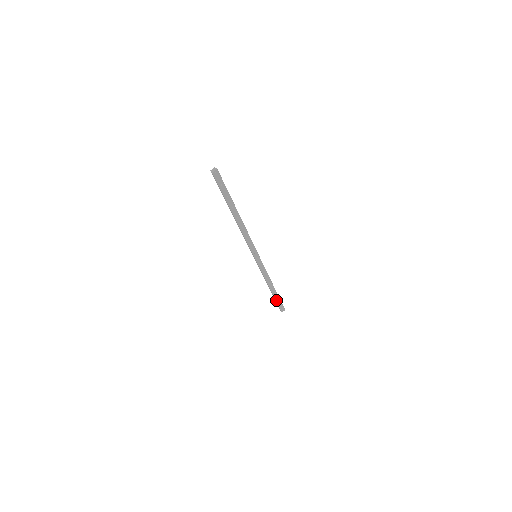
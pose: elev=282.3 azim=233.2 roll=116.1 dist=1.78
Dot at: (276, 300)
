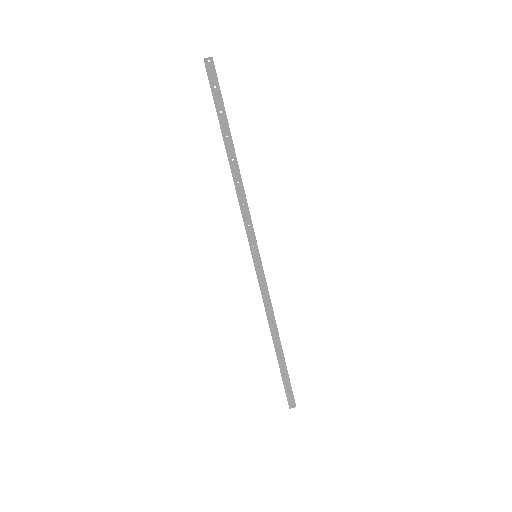
Dot at: (282, 373)
